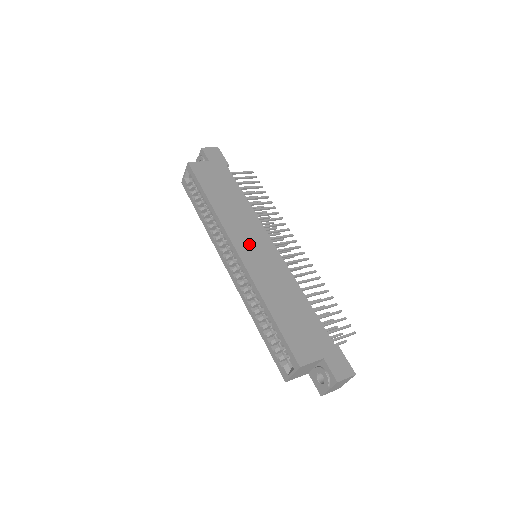
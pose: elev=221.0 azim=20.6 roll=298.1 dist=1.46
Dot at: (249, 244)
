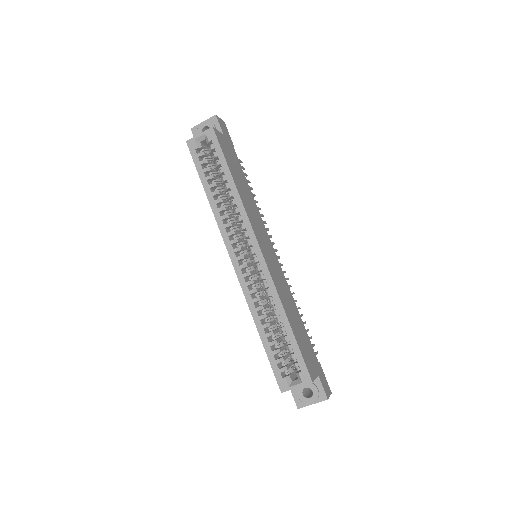
Dot at: (264, 244)
